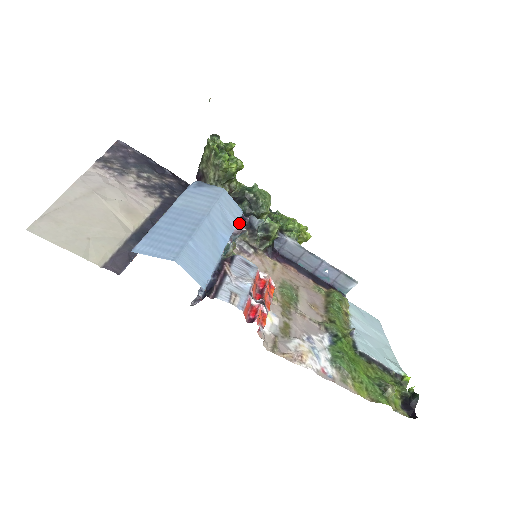
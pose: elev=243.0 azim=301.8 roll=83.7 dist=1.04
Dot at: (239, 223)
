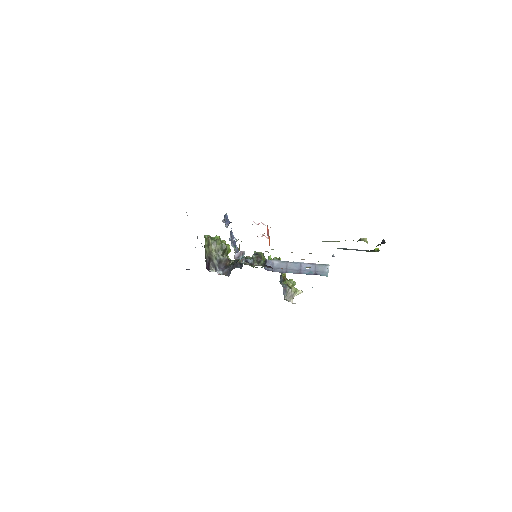
Dot at: occluded
